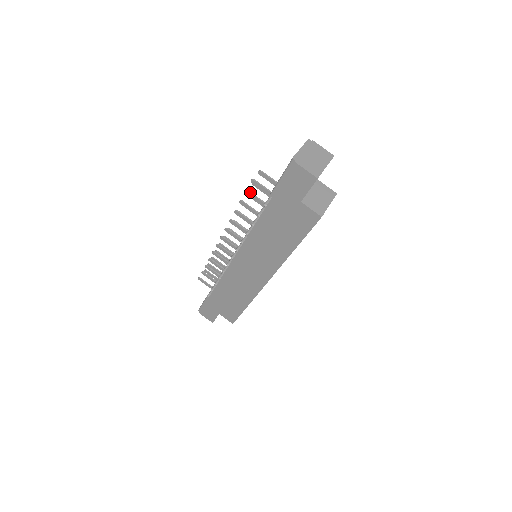
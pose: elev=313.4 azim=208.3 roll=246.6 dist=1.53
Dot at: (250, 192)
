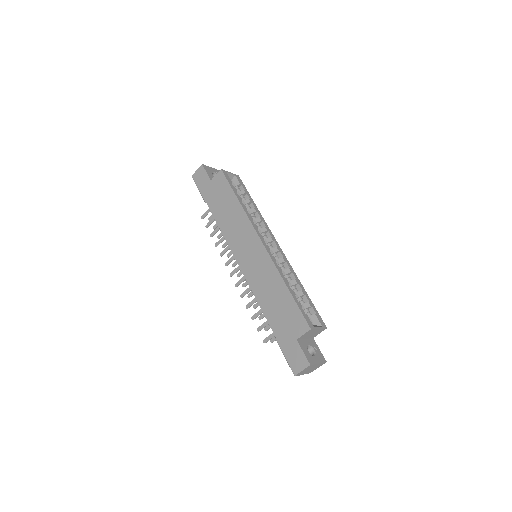
Dot at: (207, 224)
